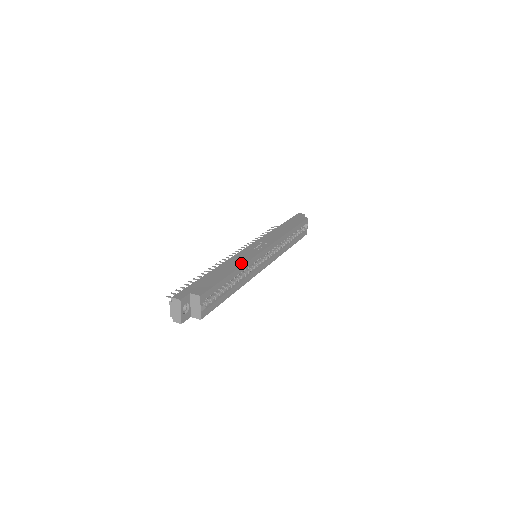
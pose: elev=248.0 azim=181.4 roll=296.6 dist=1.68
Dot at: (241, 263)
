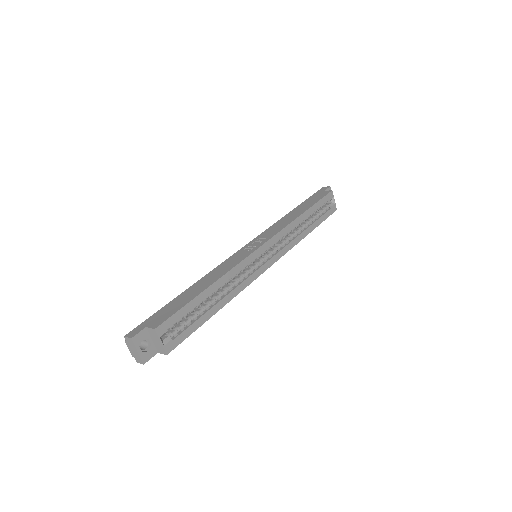
Dot at: (223, 273)
